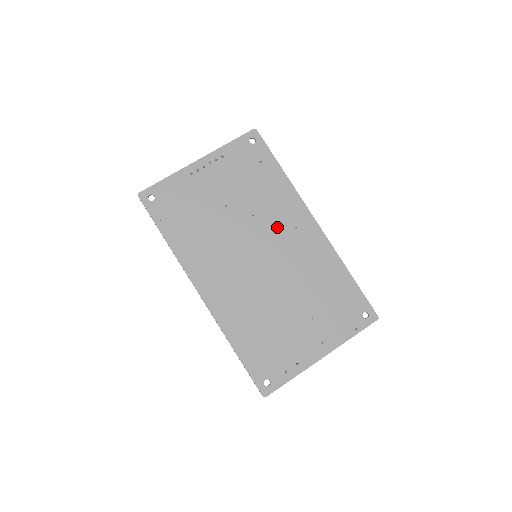
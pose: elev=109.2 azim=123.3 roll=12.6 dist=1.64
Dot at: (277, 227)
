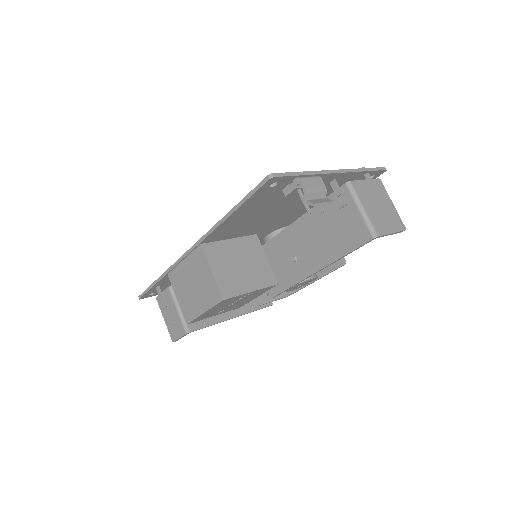
Dot at: occluded
